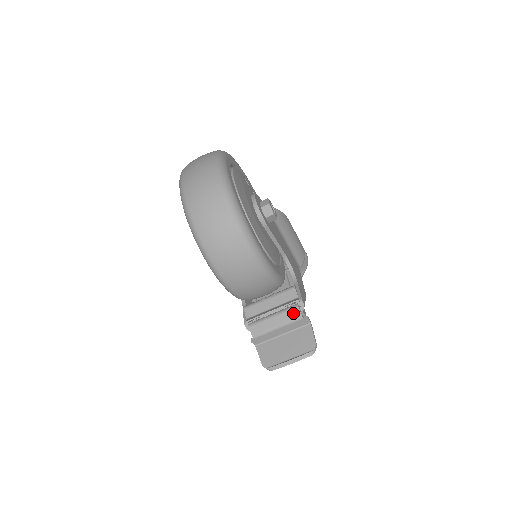
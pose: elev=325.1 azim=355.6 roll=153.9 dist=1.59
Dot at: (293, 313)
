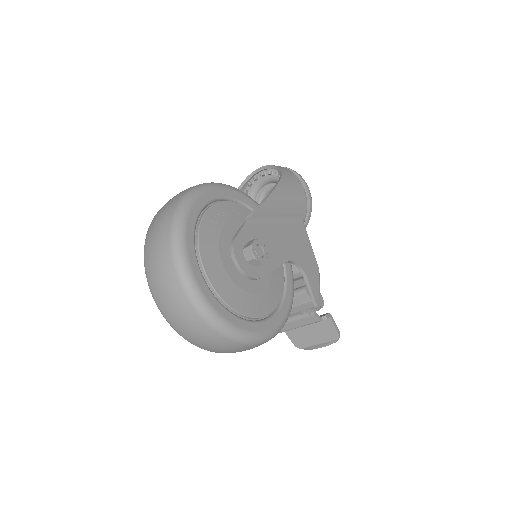
Dot at: (311, 319)
